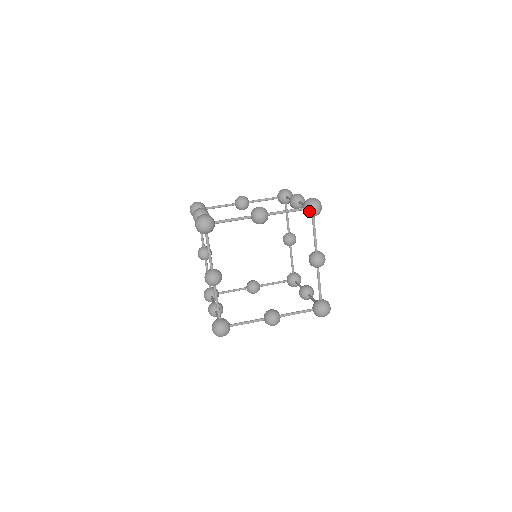
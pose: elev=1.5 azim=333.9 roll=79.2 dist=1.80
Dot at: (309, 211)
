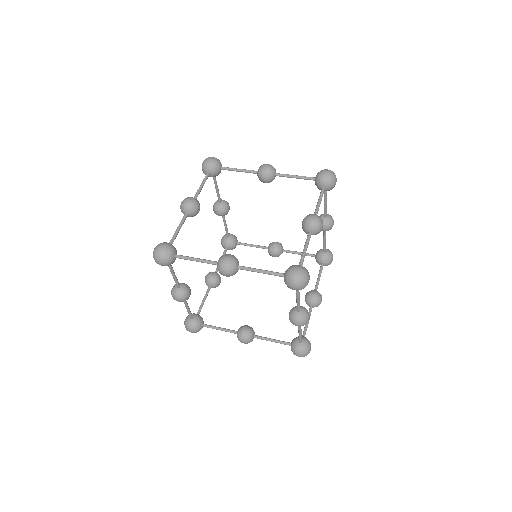
Dot at: (287, 285)
